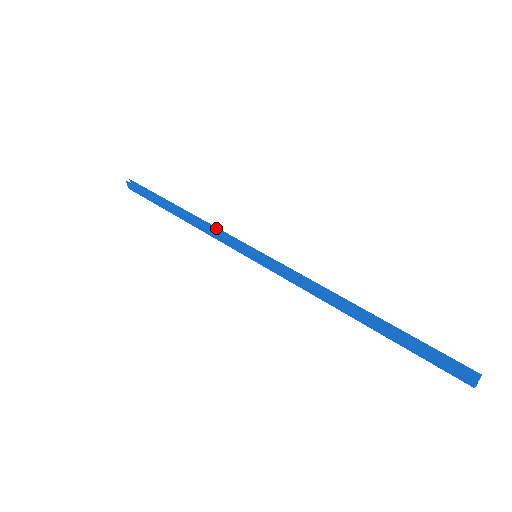
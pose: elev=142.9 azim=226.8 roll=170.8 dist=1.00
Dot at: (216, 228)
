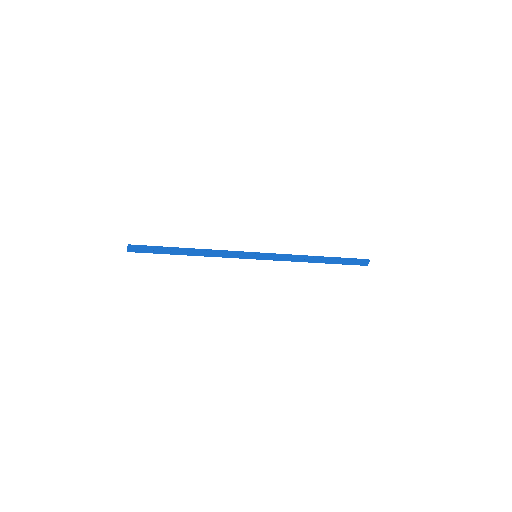
Dot at: (224, 251)
